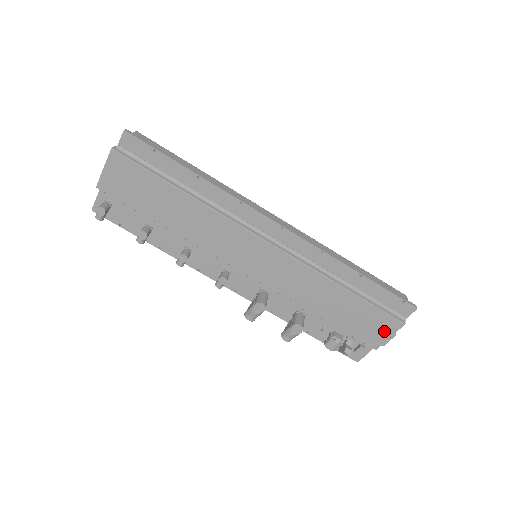
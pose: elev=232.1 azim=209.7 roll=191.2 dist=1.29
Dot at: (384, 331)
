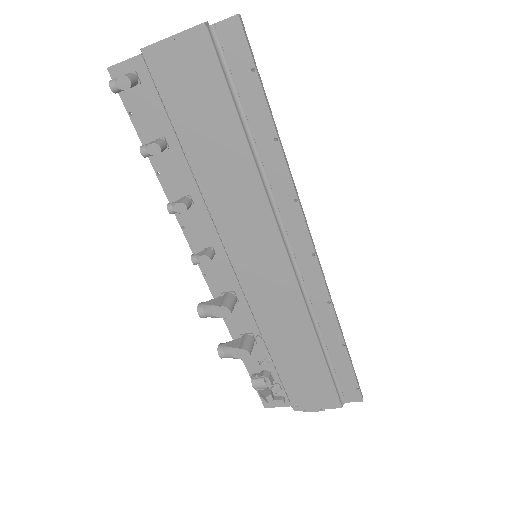
Dot at: (318, 401)
